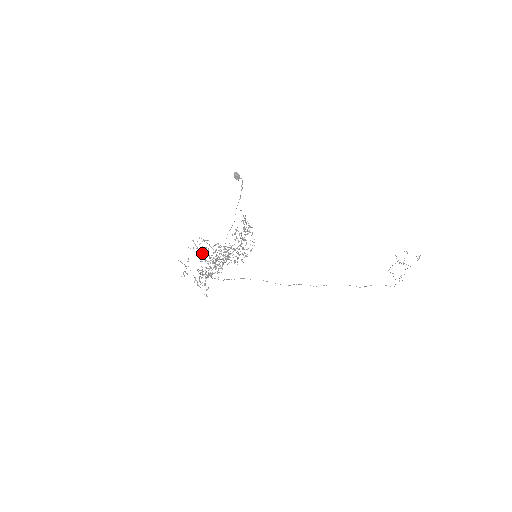
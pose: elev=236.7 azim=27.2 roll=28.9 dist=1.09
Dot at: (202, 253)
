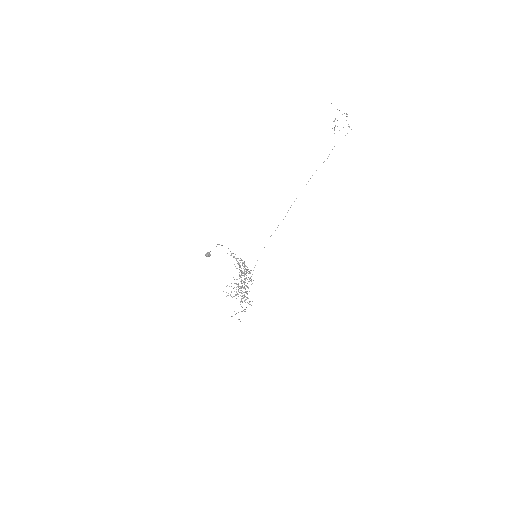
Dot at: occluded
